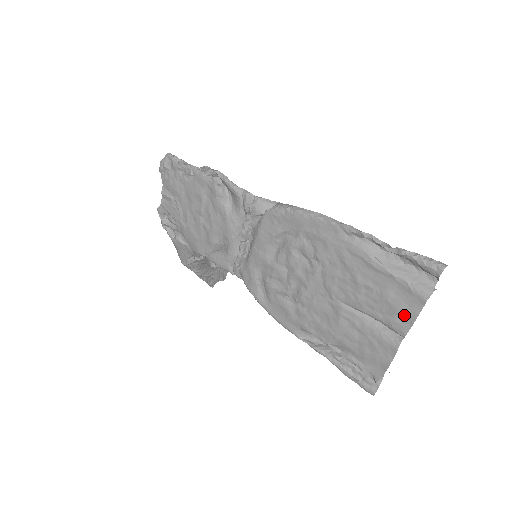
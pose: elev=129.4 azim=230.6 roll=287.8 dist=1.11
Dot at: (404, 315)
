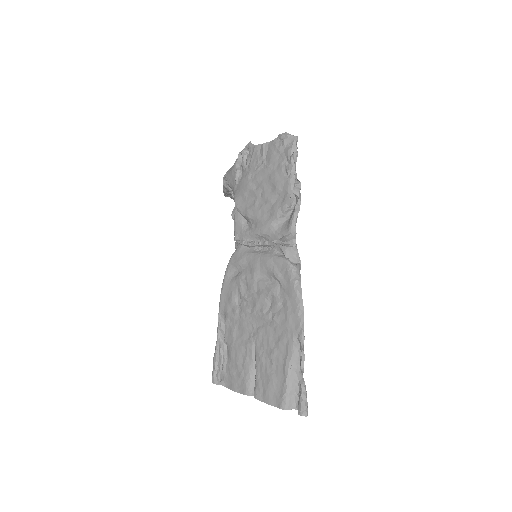
Dot at: (266, 395)
